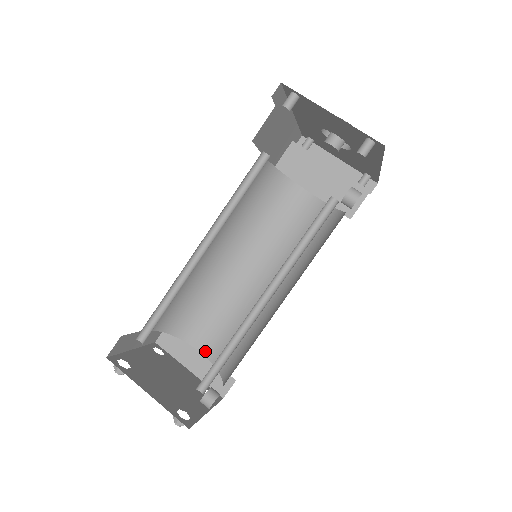
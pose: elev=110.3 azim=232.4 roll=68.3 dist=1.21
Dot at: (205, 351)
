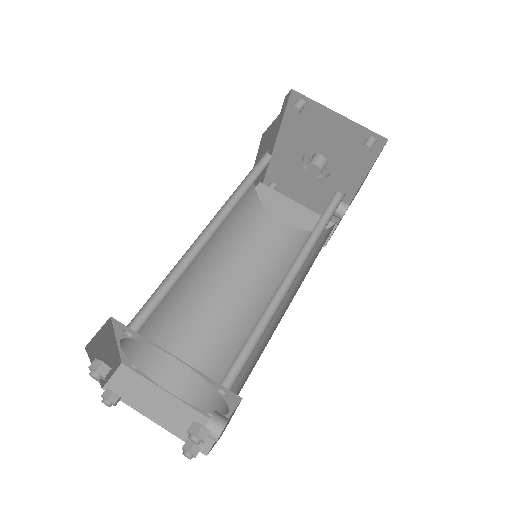
Dot at: (179, 391)
